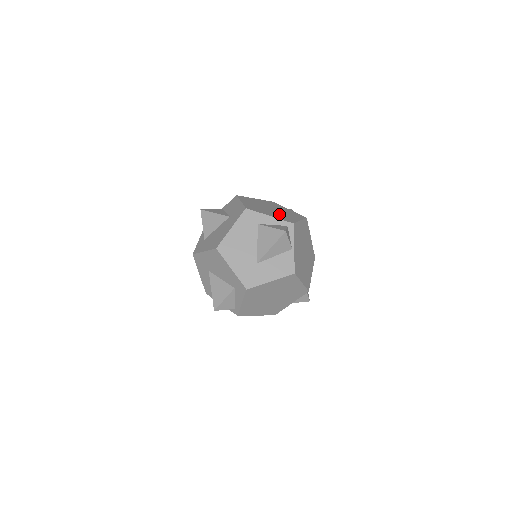
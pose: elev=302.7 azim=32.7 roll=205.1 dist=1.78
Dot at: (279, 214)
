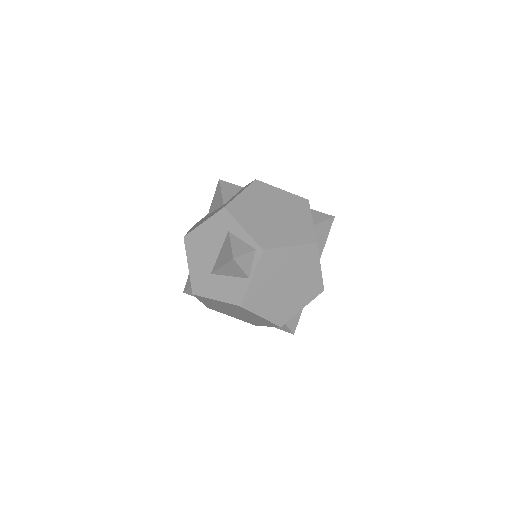
Dot at: (269, 227)
